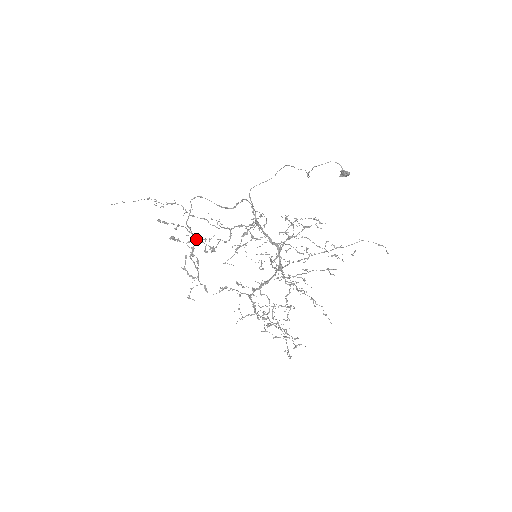
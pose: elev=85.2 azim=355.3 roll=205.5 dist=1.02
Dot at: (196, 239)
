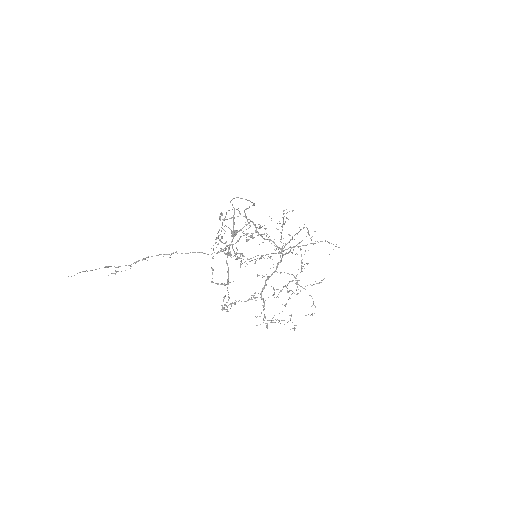
Dot at: occluded
